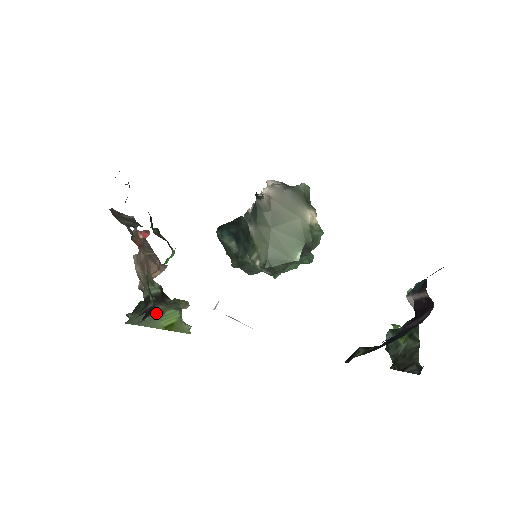
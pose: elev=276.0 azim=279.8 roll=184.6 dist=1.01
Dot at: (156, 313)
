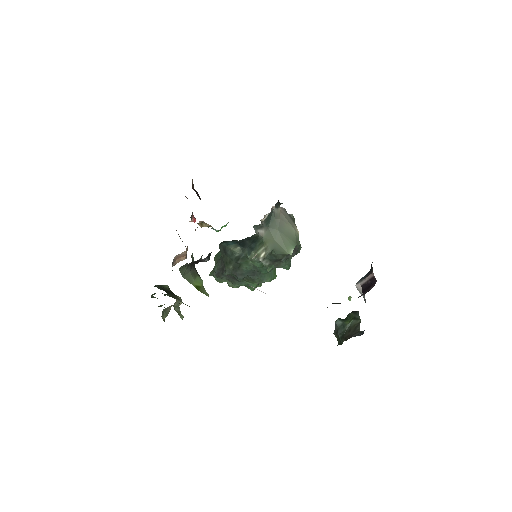
Dot at: (193, 274)
